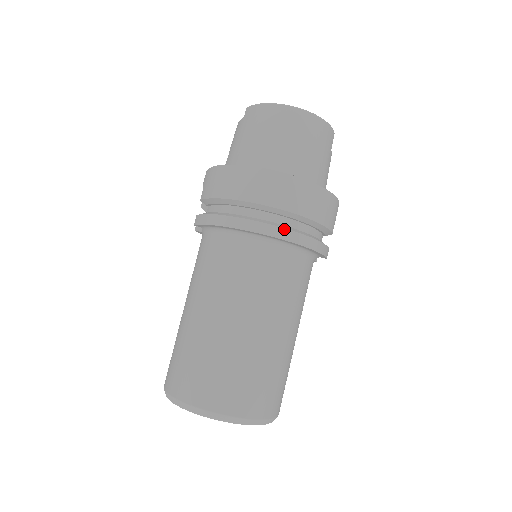
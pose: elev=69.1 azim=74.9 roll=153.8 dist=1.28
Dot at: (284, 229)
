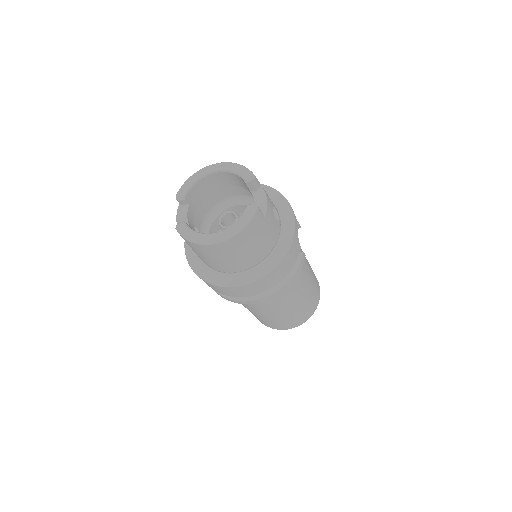
Dot at: (264, 298)
